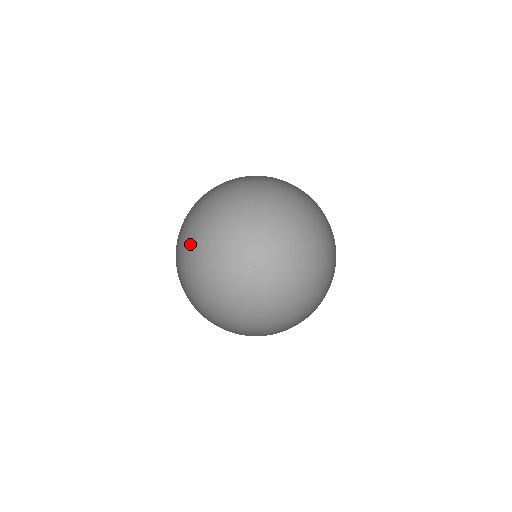
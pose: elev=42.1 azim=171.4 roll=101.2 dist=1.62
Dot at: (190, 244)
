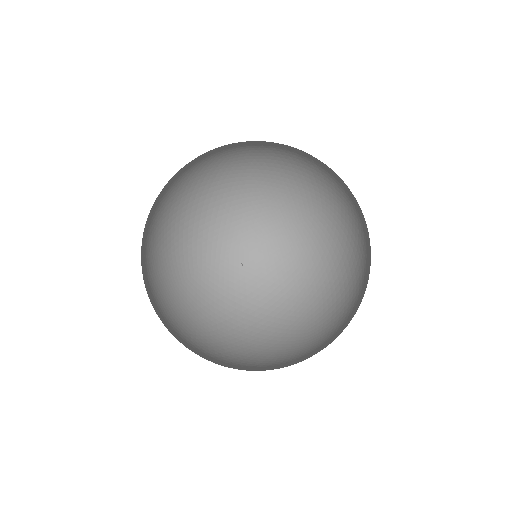
Dot at: (210, 184)
